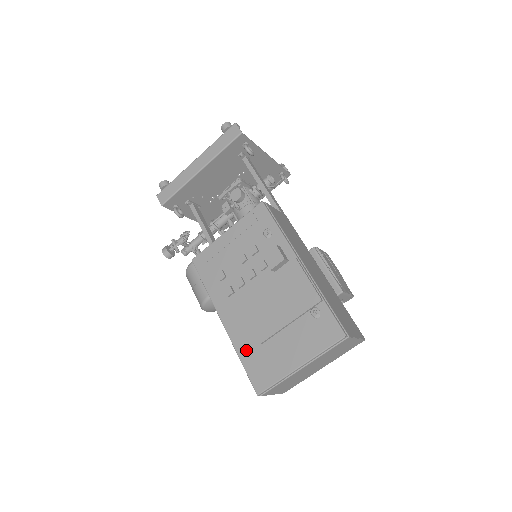
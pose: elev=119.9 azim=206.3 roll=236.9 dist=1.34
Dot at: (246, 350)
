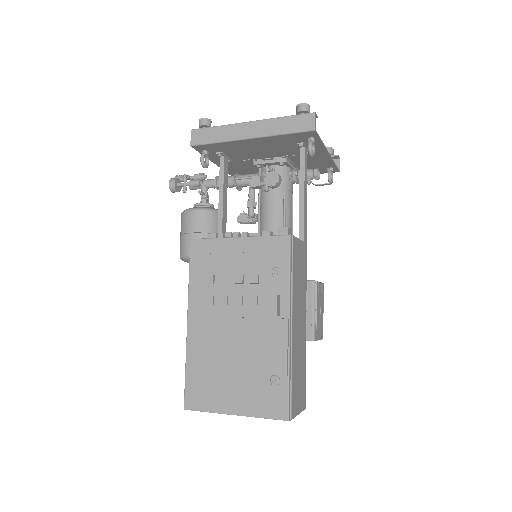
Dot at: (195, 364)
